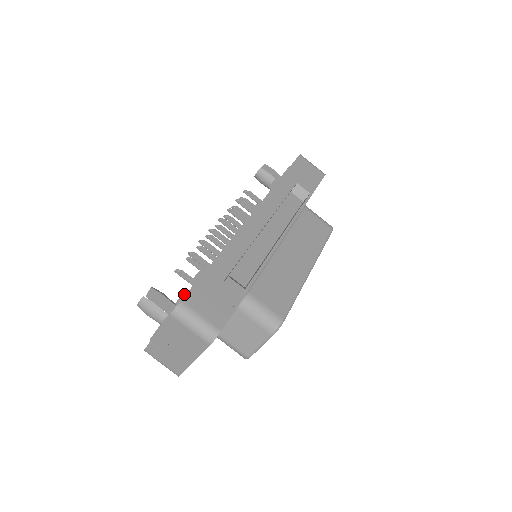
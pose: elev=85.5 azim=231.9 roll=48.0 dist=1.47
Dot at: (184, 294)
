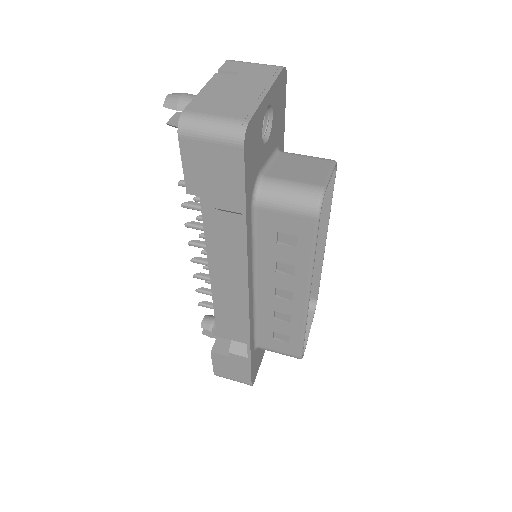
Dot at: occluded
